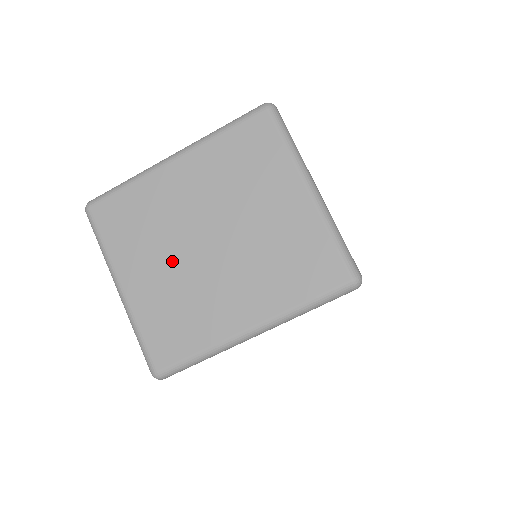
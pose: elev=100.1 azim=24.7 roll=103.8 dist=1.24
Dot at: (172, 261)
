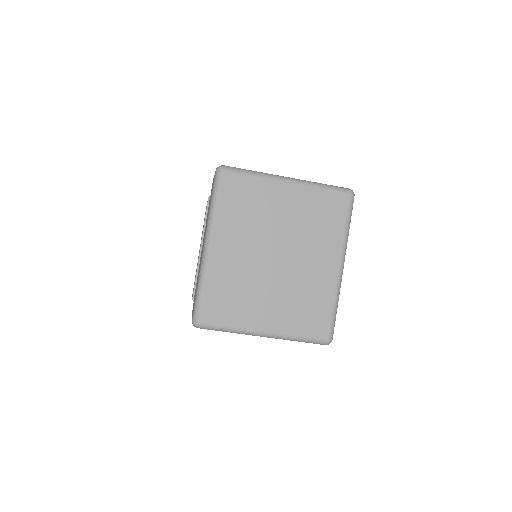
Dot at: (271, 288)
